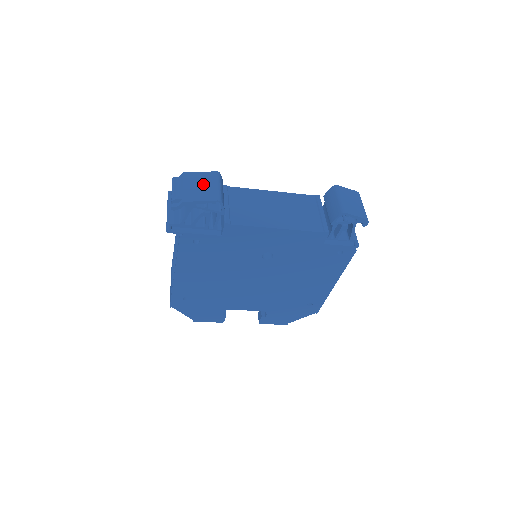
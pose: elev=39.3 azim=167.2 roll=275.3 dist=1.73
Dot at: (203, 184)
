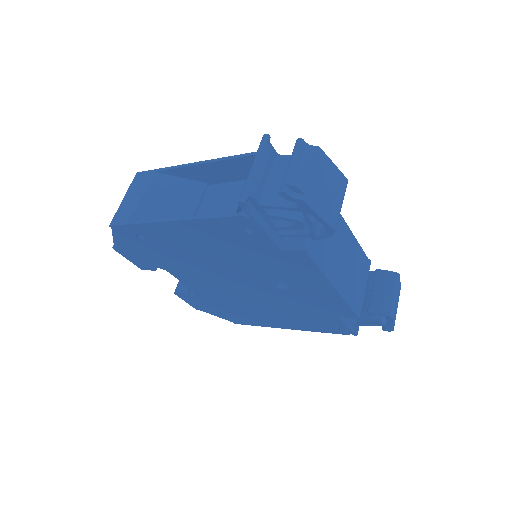
Dot at: (331, 189)
